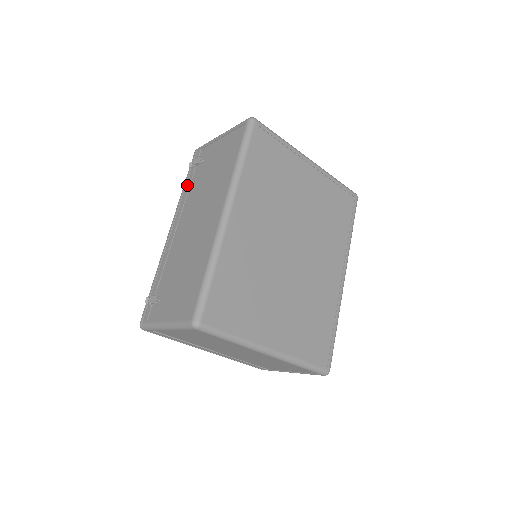
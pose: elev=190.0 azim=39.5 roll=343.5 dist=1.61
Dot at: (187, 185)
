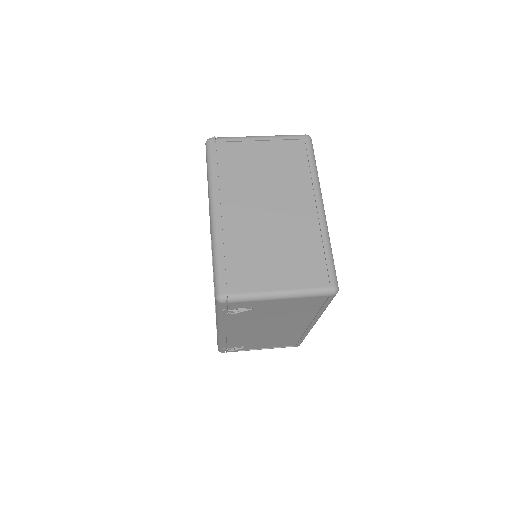
Dot at: (231, 319)
